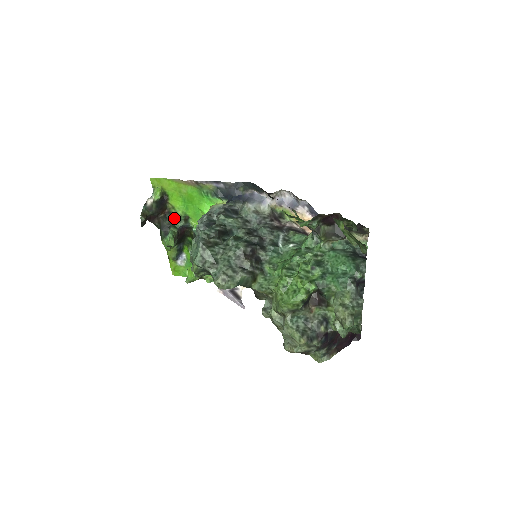
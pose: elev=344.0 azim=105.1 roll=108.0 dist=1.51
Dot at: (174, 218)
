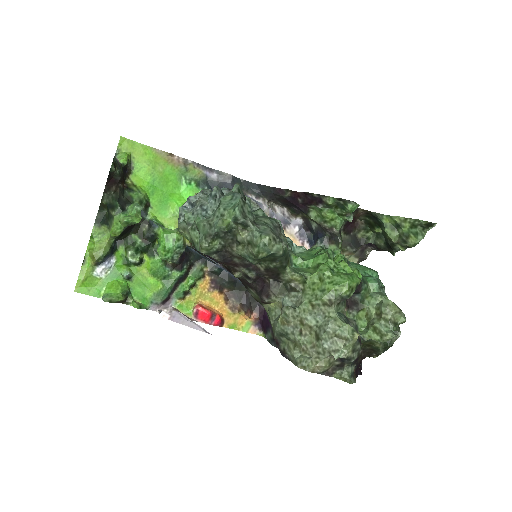
Dot at: (134, 196)
